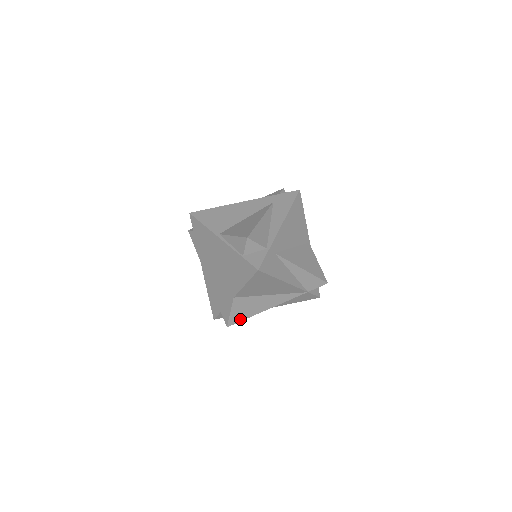
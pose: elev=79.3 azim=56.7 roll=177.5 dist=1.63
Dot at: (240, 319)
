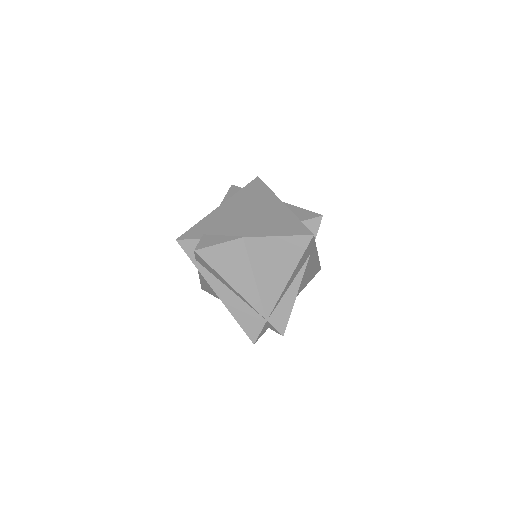
Dot at: (210, 261)
